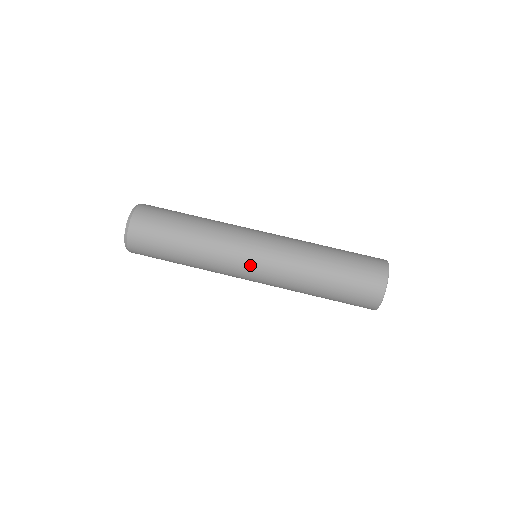
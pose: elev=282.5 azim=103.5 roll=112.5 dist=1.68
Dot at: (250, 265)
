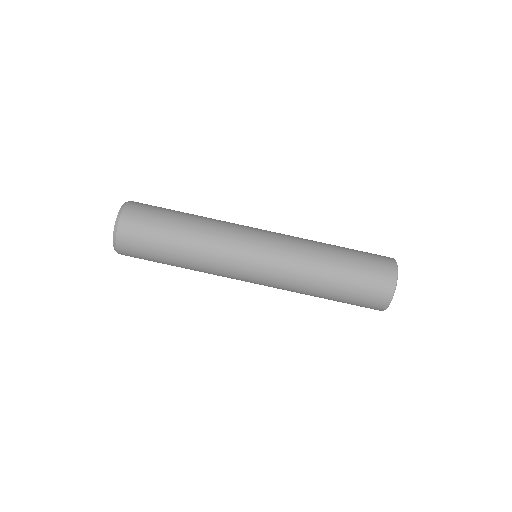
Dot at: (255, 250)
